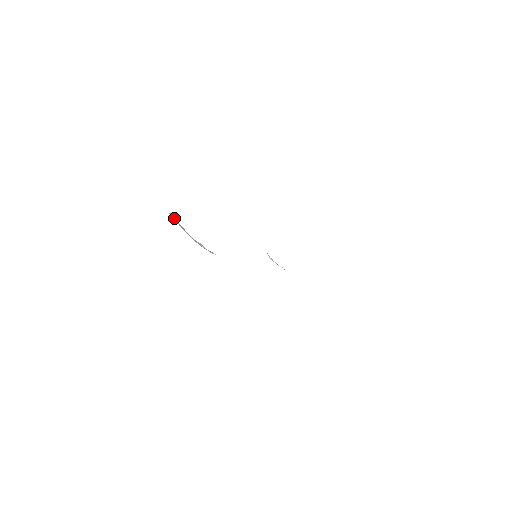
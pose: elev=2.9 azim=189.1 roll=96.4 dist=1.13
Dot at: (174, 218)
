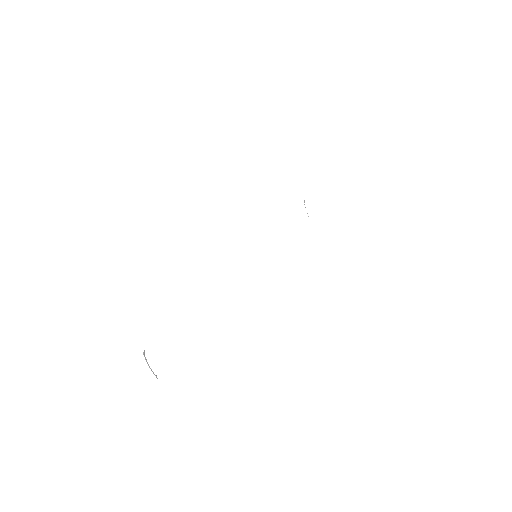
Dot at: (144, 355)
